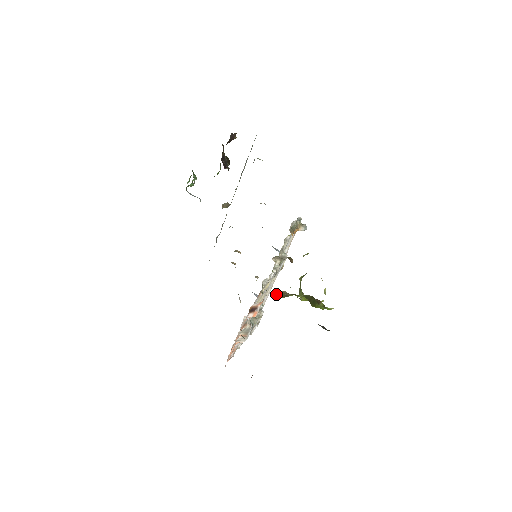
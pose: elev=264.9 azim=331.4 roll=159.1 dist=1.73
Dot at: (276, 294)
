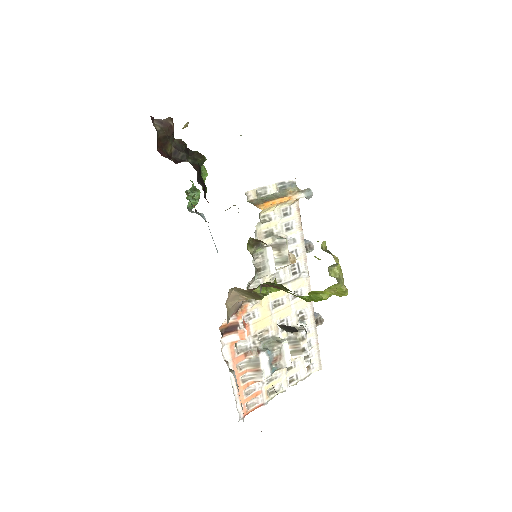
Dot at: (248, 297)
